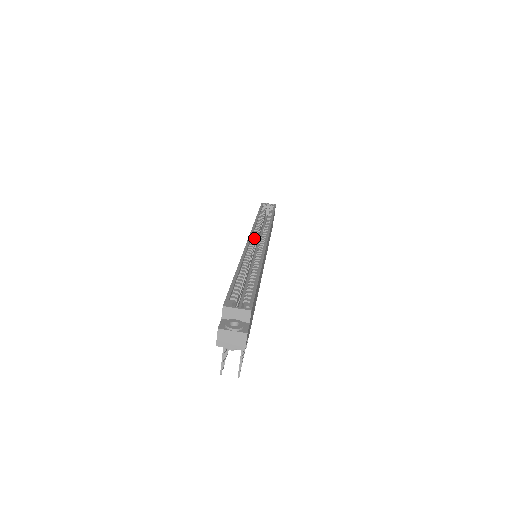
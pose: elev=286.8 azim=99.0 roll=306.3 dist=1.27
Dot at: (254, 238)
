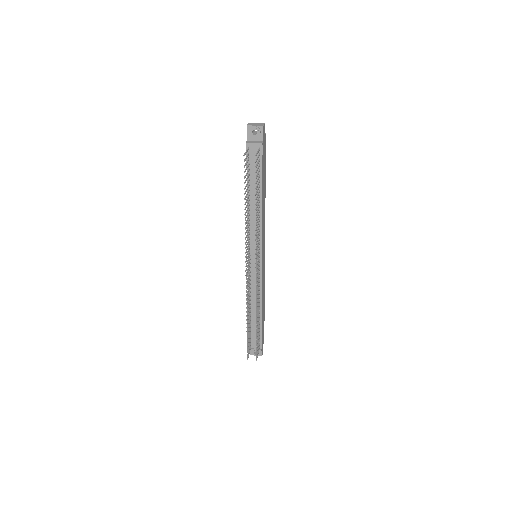
Dot at: occluded
